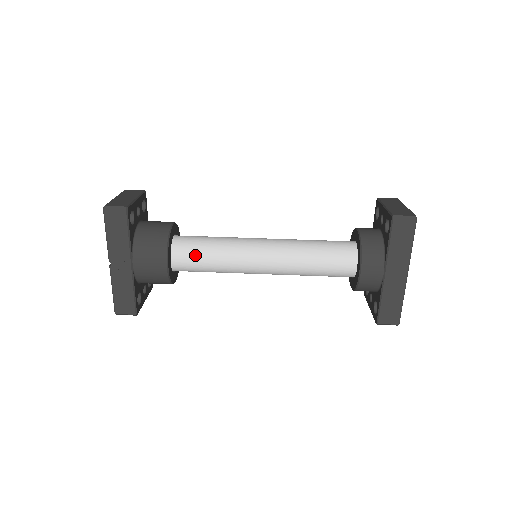
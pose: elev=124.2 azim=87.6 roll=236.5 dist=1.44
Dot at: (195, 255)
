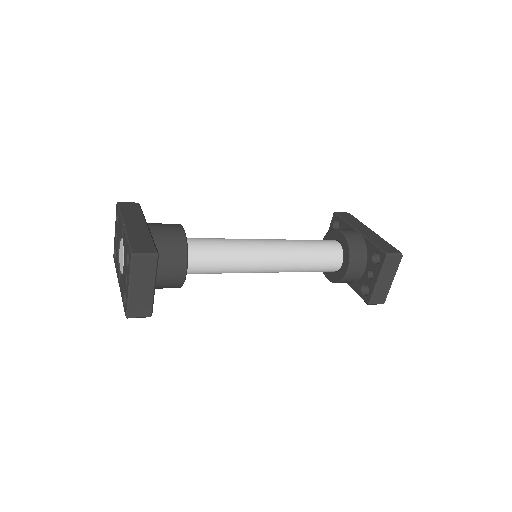
Dot at: (204, 238)
